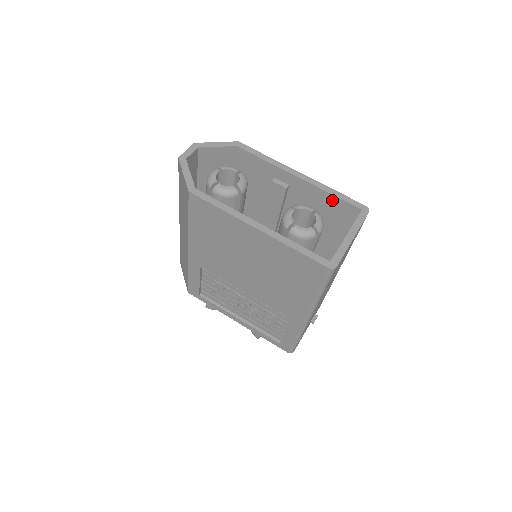
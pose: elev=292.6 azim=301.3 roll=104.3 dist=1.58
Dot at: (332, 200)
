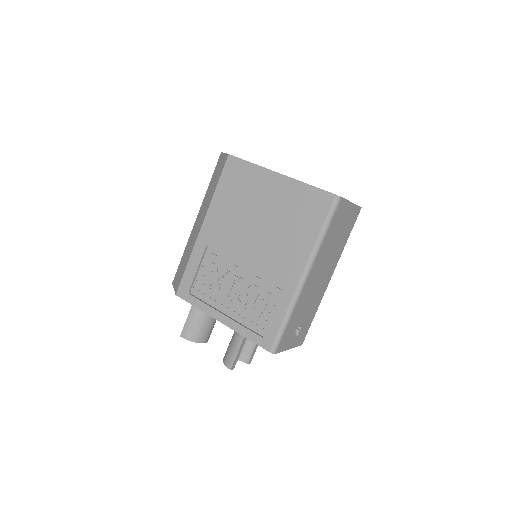
Dot at: occluded
